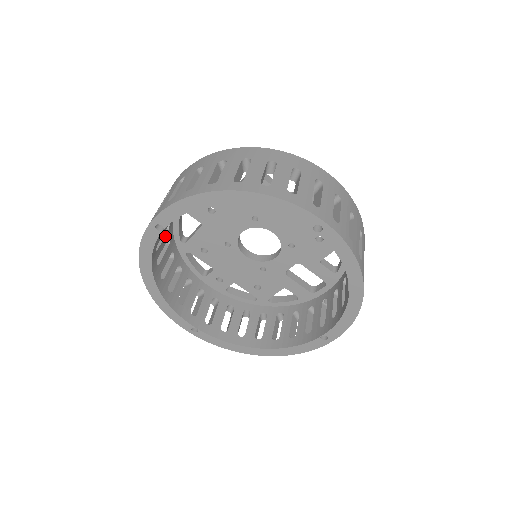
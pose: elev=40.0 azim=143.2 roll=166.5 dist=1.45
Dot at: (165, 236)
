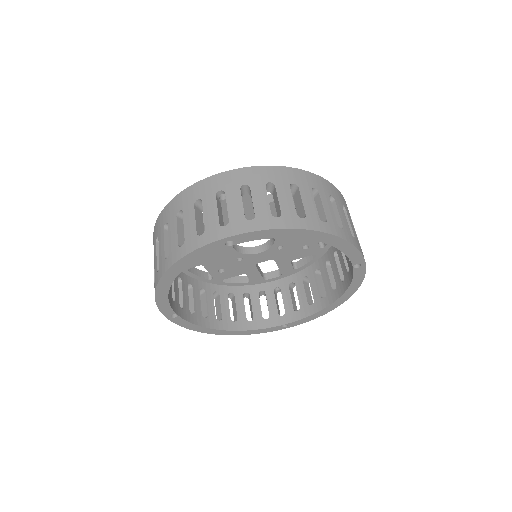
Dot at: occluded
